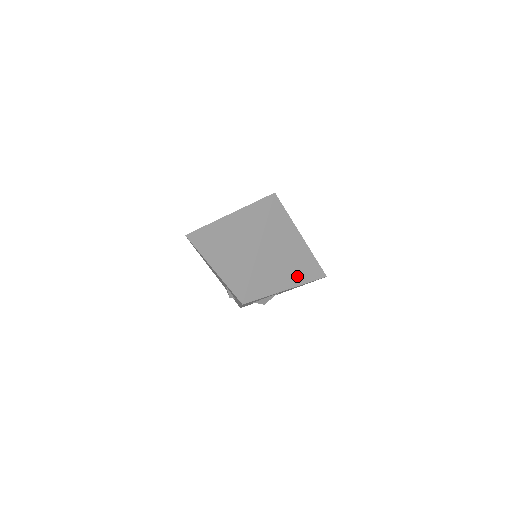
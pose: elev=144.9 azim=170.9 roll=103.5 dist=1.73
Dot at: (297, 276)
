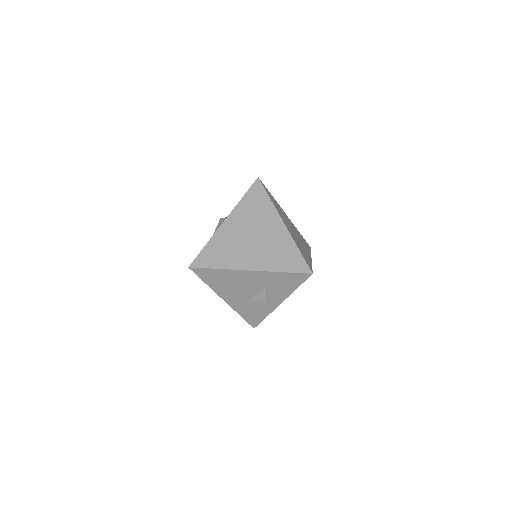
Dot at: (306, 247)
